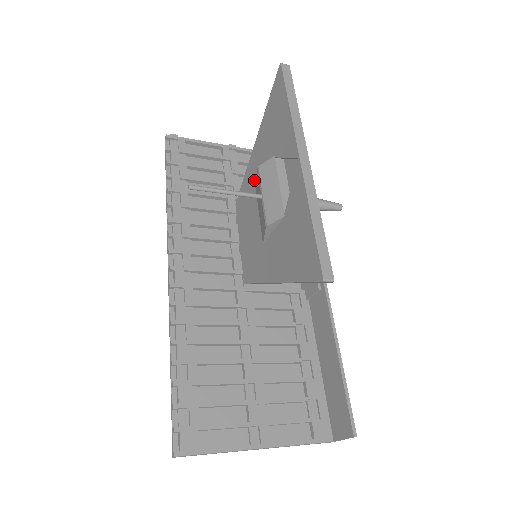
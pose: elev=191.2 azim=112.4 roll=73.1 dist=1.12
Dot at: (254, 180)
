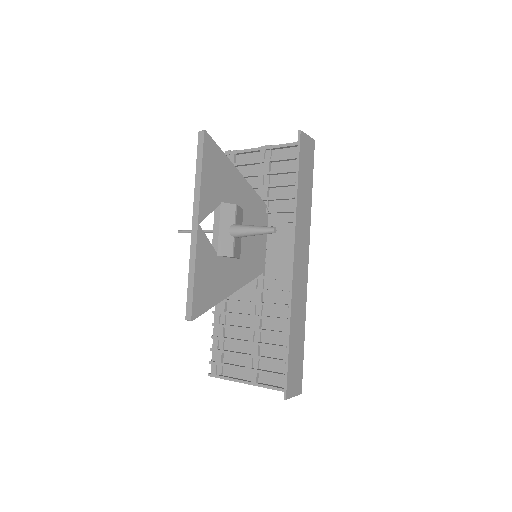
Dot at: occluded
